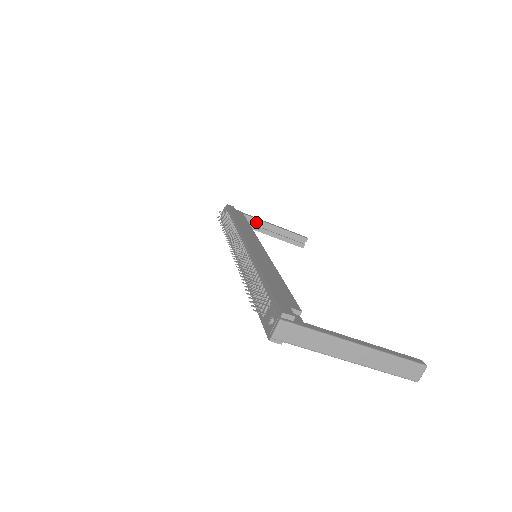
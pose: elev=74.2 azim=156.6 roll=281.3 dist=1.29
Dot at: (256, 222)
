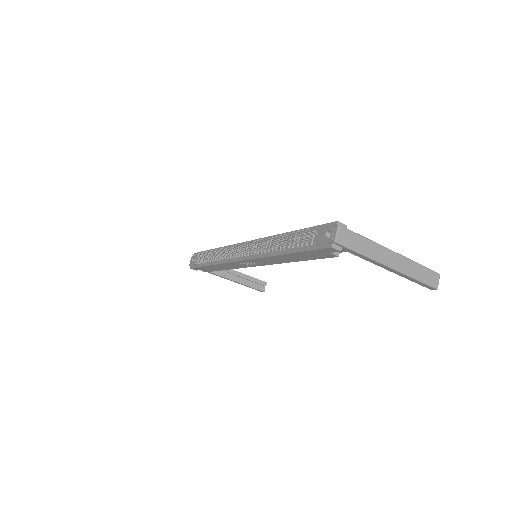
Dot at: occluded
